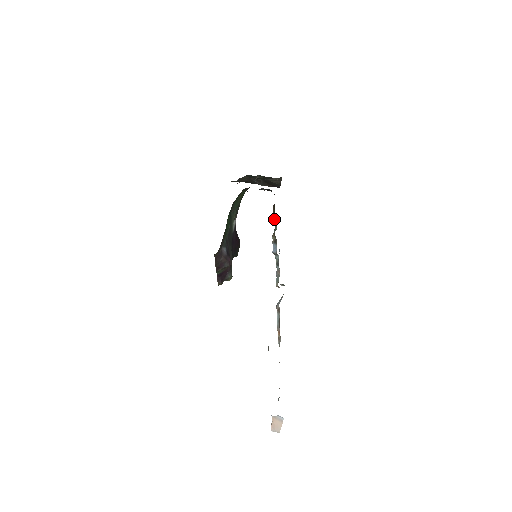
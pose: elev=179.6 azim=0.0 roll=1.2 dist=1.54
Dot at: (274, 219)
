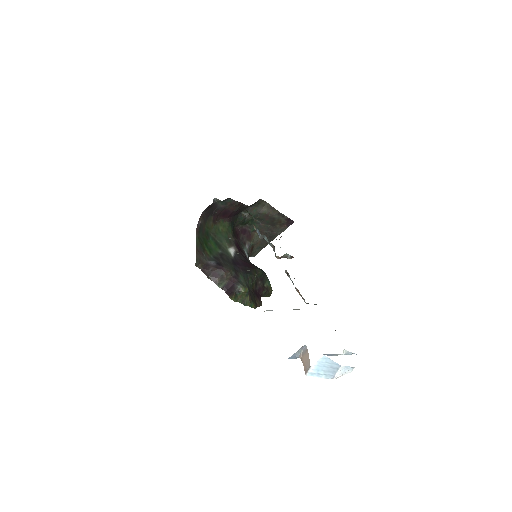
Dot at: occluded
